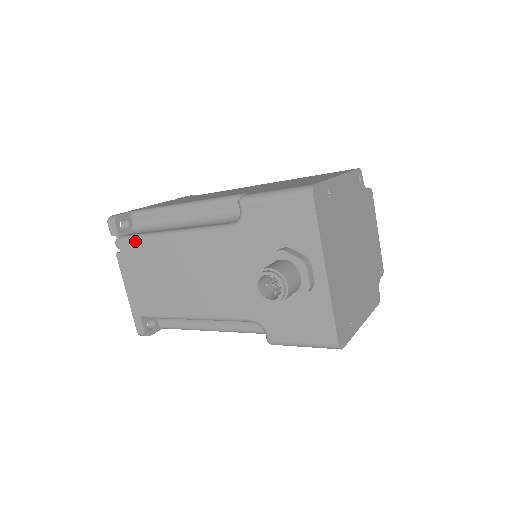
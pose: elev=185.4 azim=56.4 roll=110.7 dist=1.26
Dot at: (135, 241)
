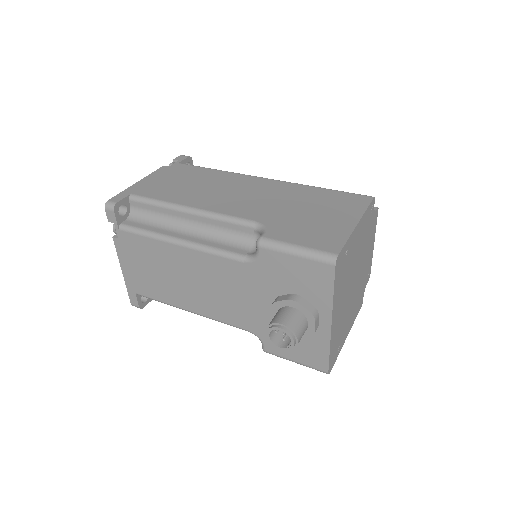
Dot at: (136, 235)
